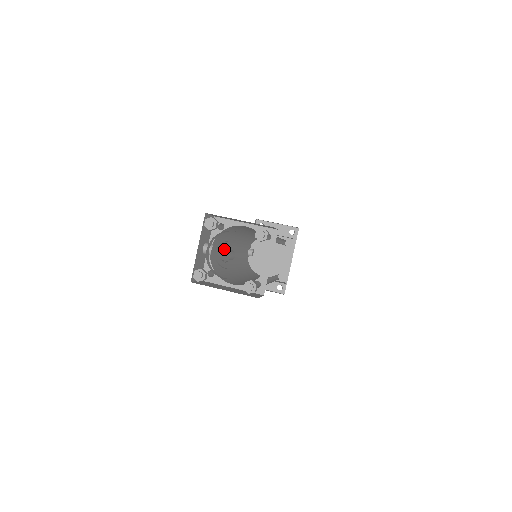
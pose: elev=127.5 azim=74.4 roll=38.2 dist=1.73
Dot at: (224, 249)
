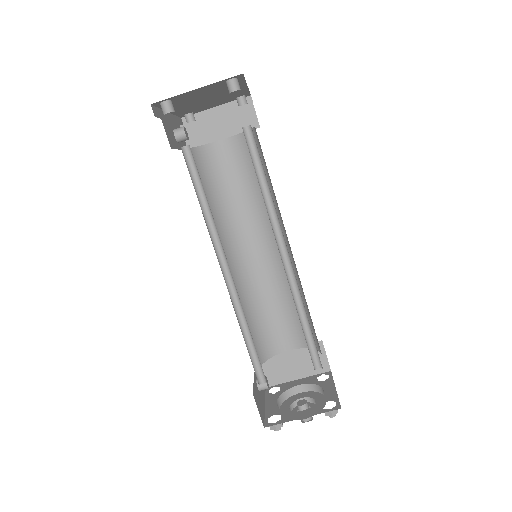
Dot at: occluded
